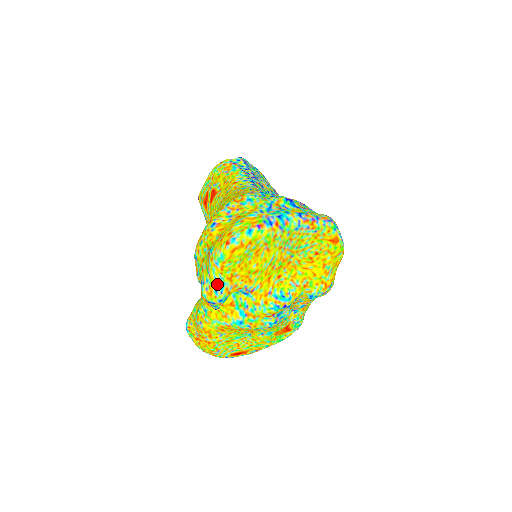
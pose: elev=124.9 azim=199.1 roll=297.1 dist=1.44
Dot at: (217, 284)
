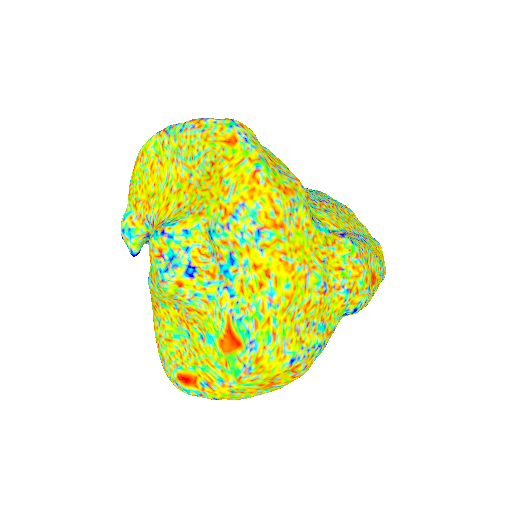
Dot at: (125, 212)
